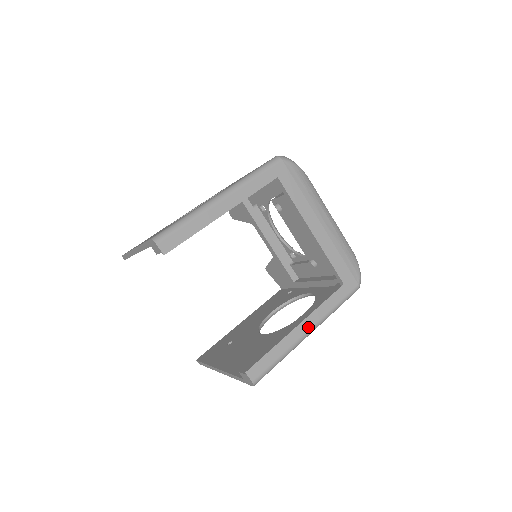
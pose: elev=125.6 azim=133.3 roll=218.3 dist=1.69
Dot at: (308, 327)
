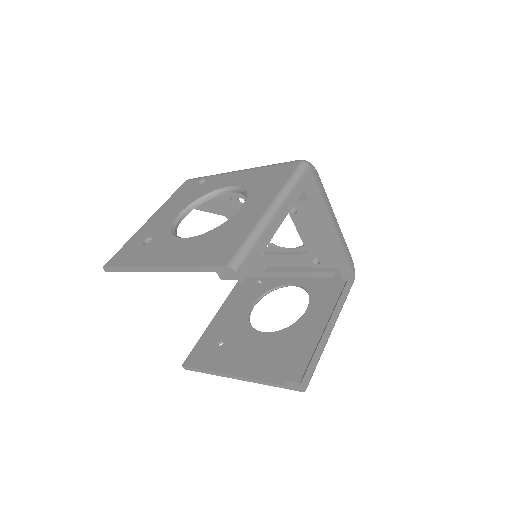
Dot at: (332, 325)
